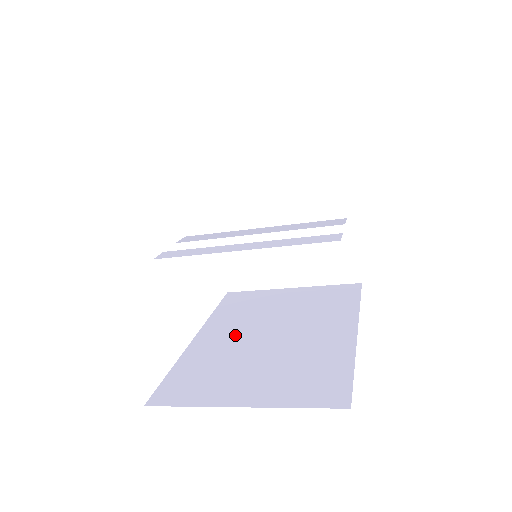
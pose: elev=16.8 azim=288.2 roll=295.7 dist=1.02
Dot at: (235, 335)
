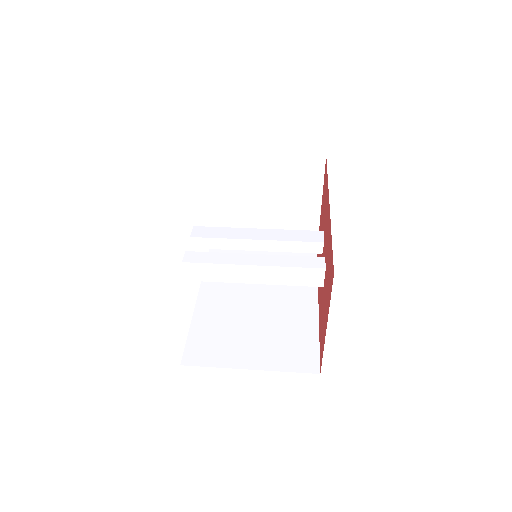
Dot at: (229, 299)
